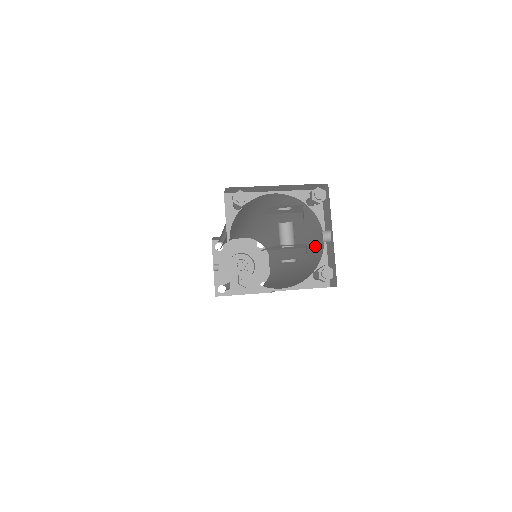
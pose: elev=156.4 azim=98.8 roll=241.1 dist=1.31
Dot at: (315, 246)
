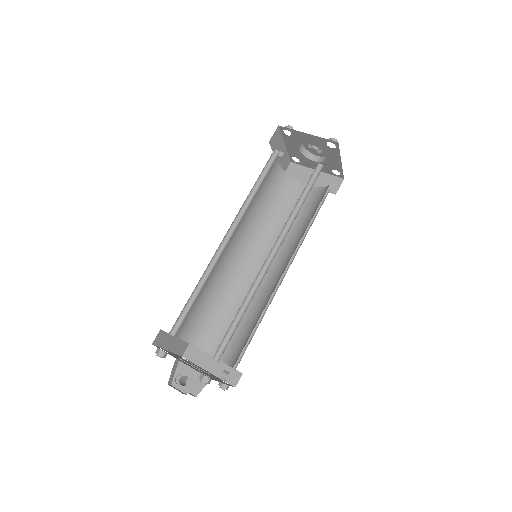
Dot at: occluded
